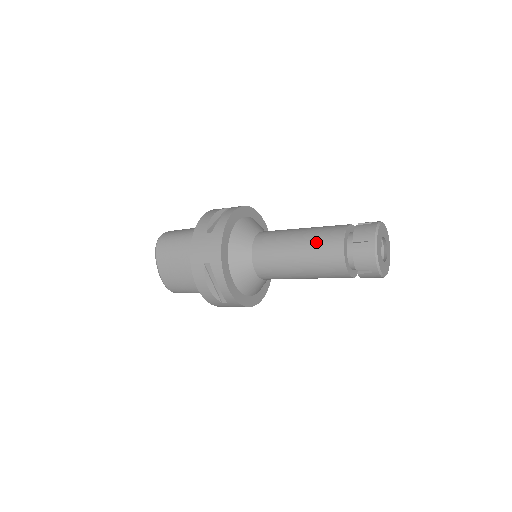
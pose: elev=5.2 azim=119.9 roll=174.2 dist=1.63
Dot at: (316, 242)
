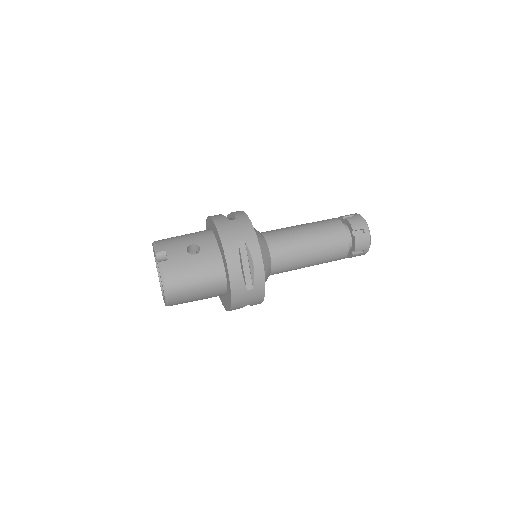
Dot at: (328, 256)
